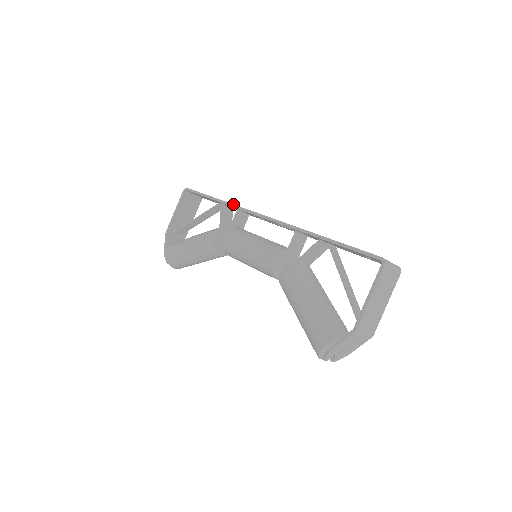
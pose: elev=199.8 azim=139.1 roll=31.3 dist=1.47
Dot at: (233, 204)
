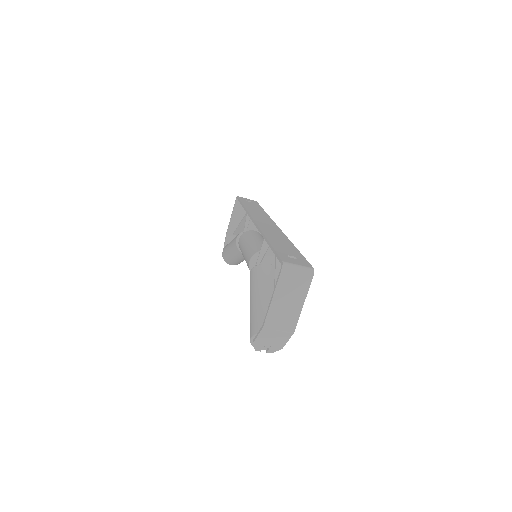
Dot at: (247, 211)
